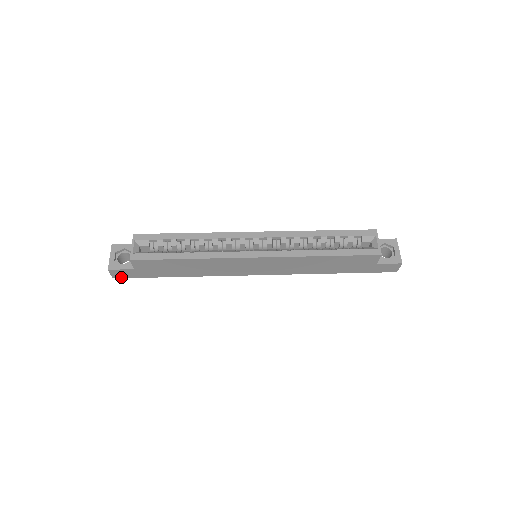
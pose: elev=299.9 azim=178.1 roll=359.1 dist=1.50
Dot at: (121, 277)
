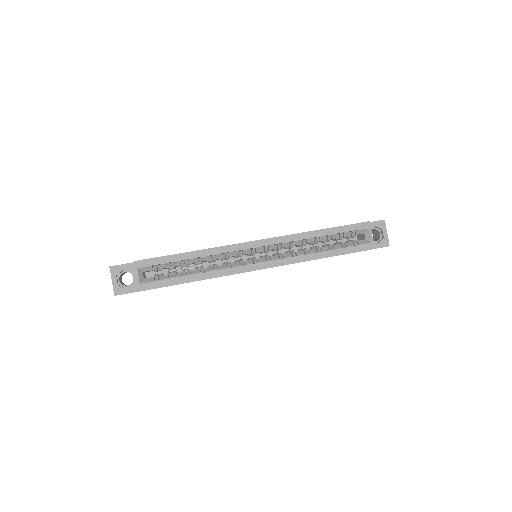
Dot at: occluded
